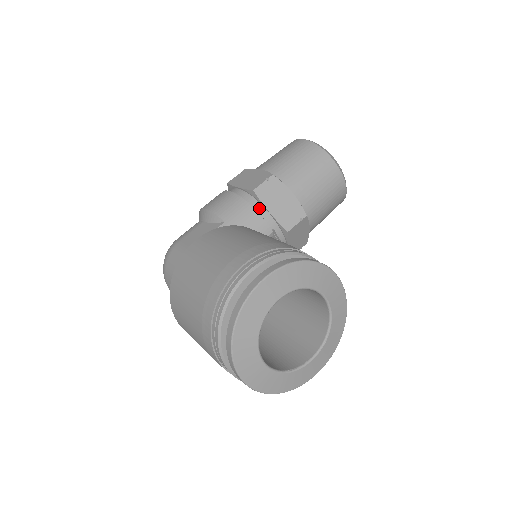
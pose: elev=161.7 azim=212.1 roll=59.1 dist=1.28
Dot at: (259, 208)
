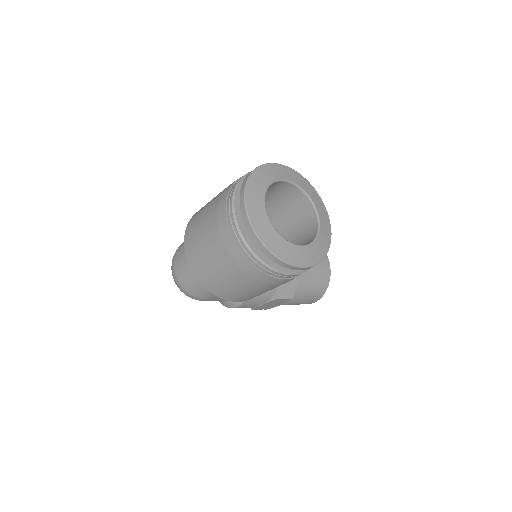
Dot at: occluded
